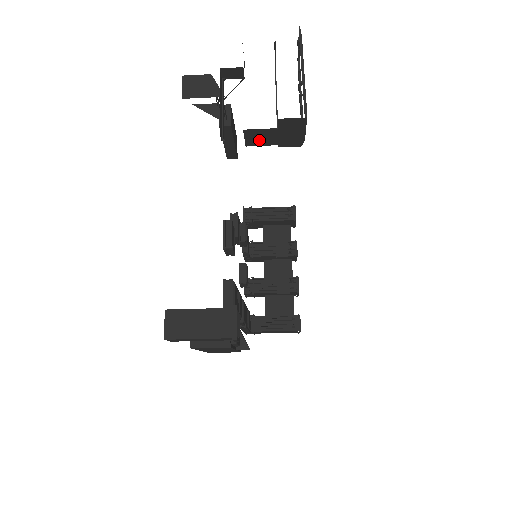
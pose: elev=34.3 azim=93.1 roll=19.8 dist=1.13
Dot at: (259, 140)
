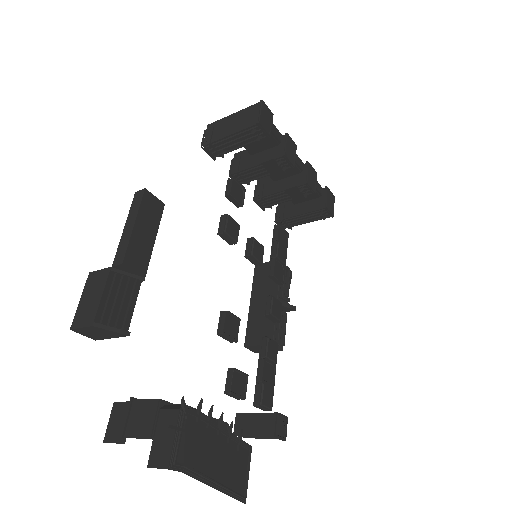
Dot at: occluded
